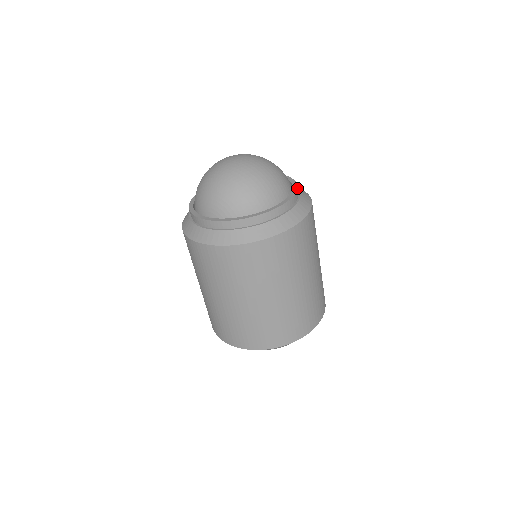
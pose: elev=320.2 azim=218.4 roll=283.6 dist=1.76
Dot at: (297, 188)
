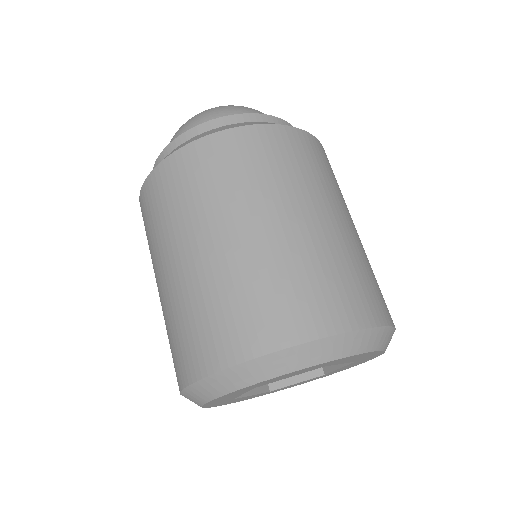
Dot at: occluded
